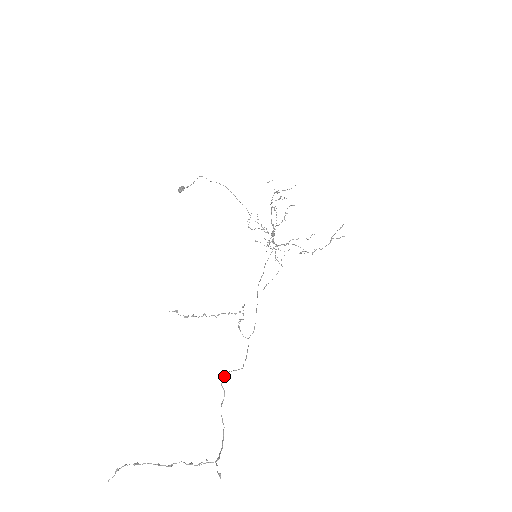
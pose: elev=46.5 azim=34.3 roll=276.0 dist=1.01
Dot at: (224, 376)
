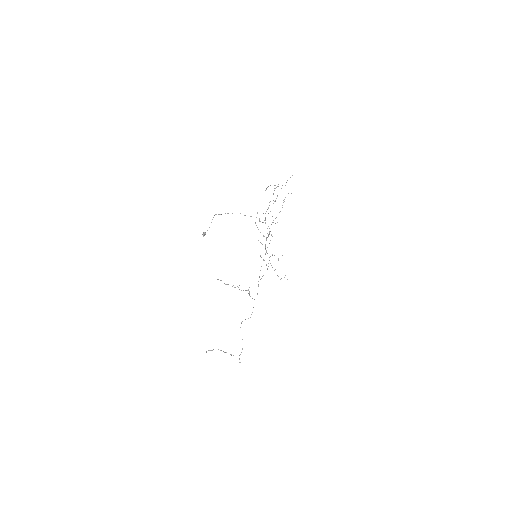
Dot at: (241, 323)
